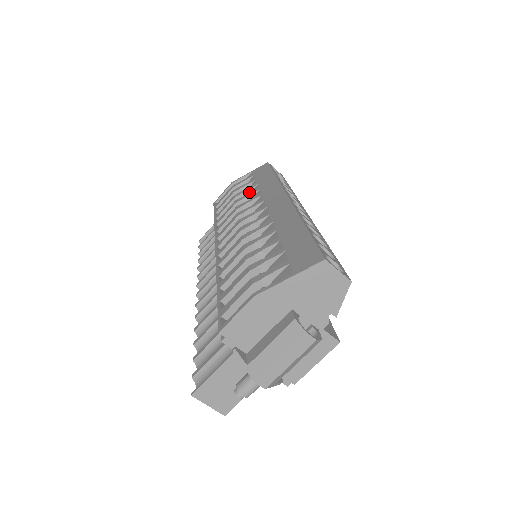
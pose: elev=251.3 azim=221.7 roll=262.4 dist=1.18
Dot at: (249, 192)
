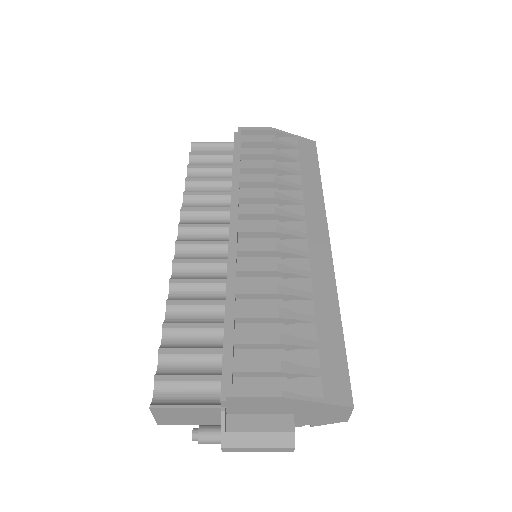
Dot at: (288, 174)
